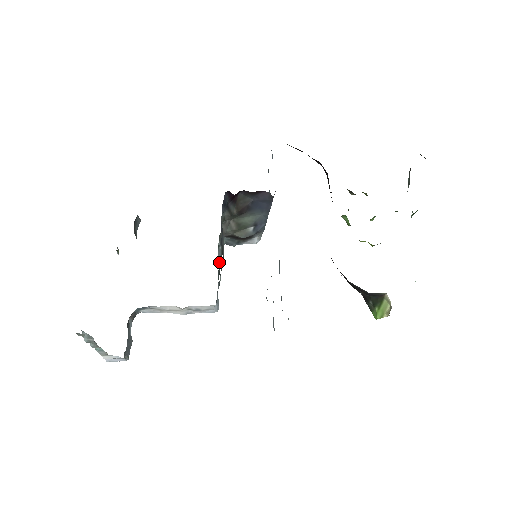
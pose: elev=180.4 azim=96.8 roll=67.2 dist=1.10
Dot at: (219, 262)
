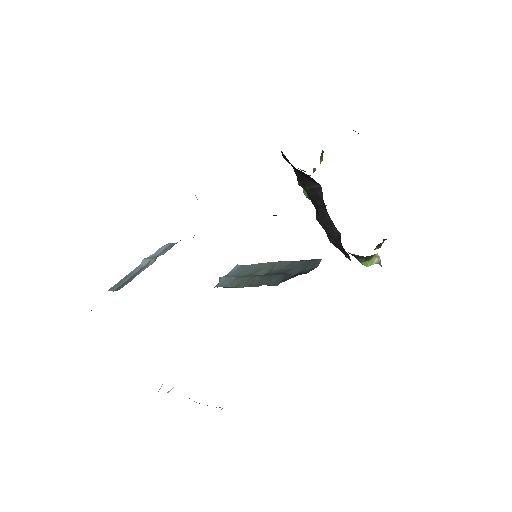
Dot at: occluded
